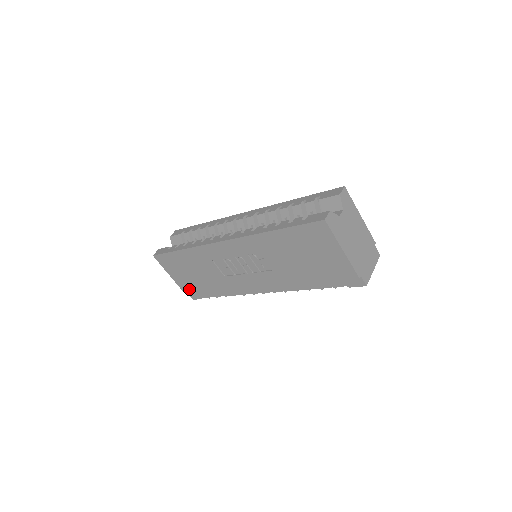
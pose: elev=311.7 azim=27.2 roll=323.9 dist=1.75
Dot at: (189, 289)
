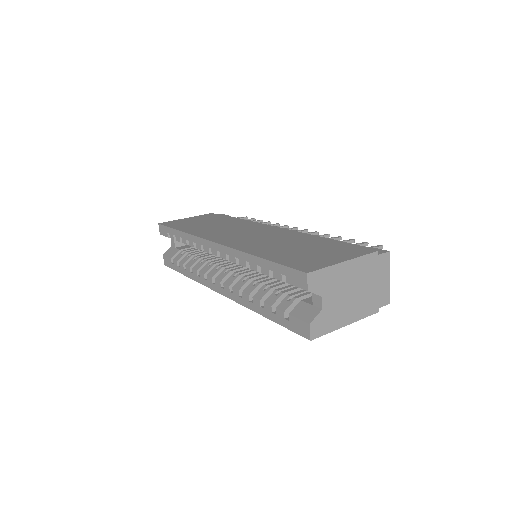
Dot at: occluded
